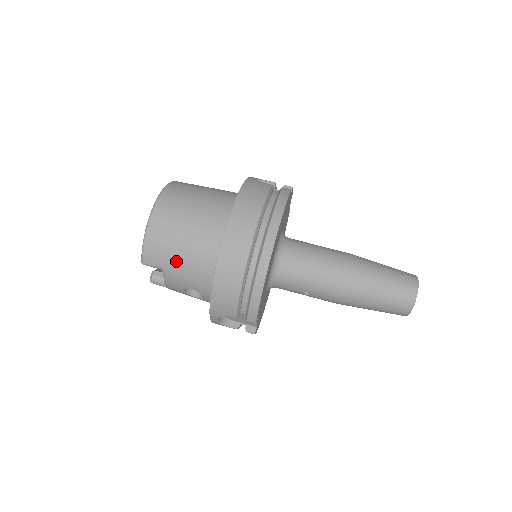
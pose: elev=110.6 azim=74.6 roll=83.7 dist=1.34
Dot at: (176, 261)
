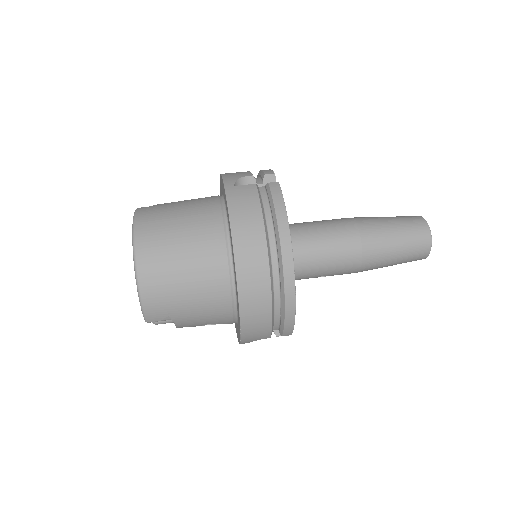
Dot at: (186, 309)
